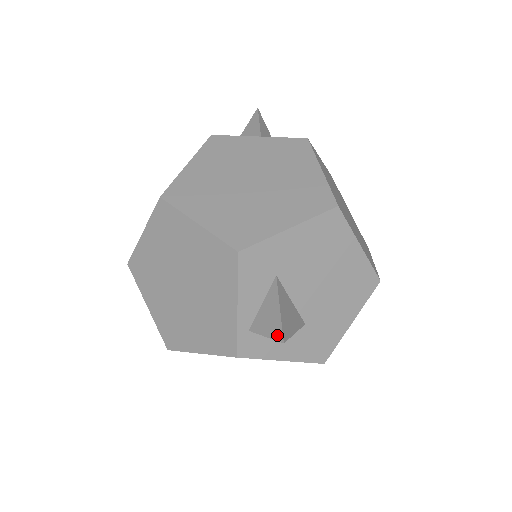
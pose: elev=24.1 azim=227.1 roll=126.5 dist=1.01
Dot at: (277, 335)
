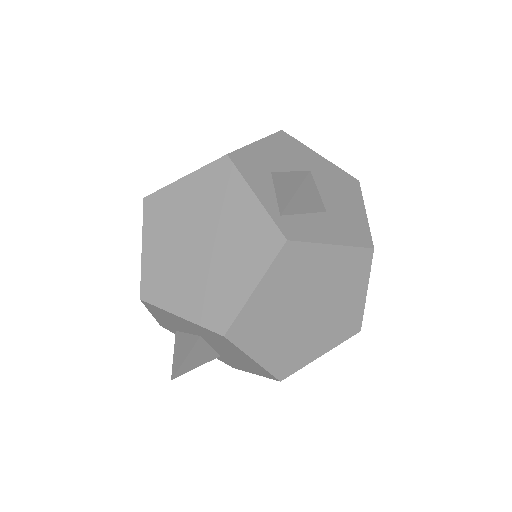
Dot at: (301, 178)
